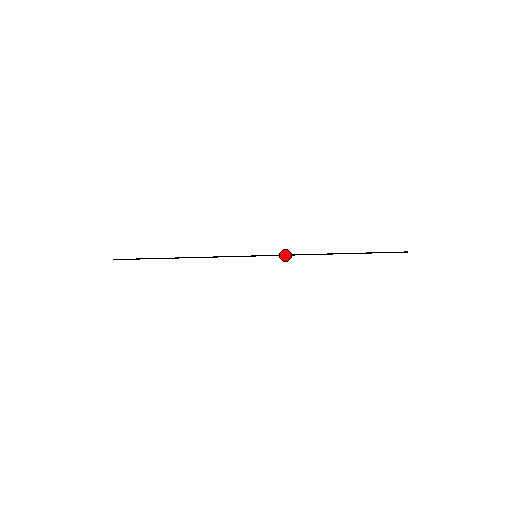
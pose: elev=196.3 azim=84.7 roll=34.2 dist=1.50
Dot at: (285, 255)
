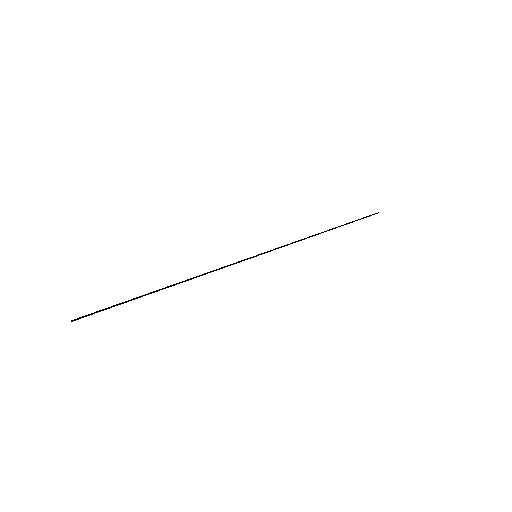
Dot at: (284, 246)
